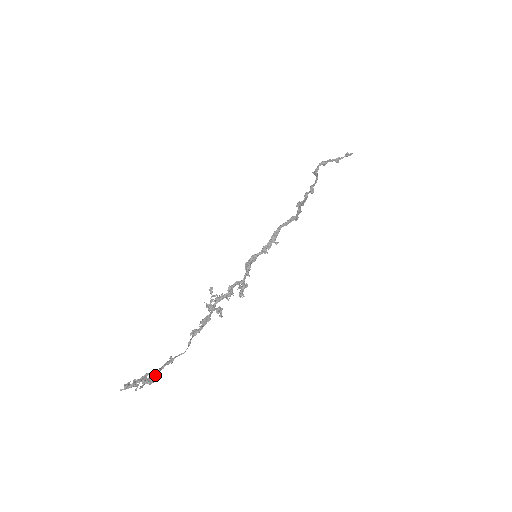
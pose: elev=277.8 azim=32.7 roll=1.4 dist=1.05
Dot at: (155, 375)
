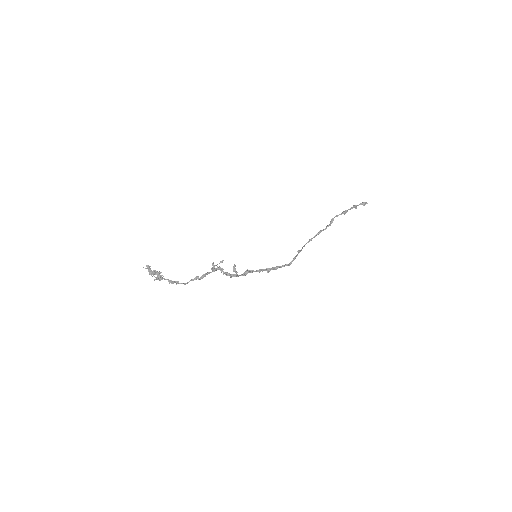
Dot at: (165, 279)
